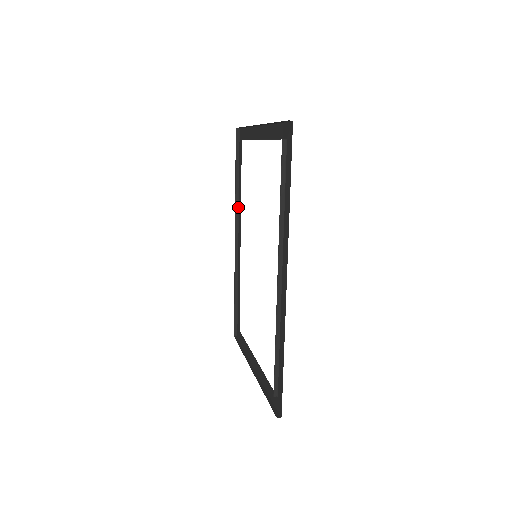
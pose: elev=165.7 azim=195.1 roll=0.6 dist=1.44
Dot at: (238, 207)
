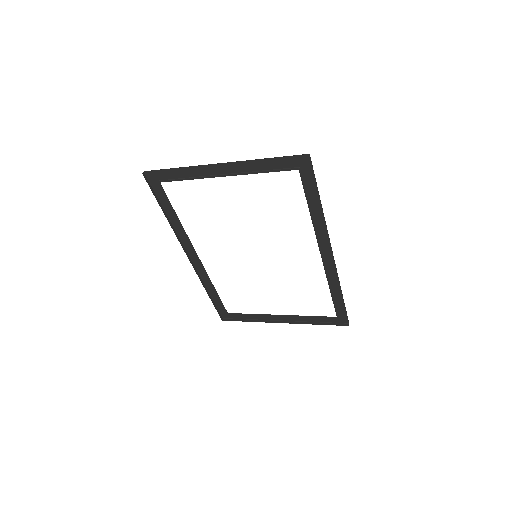
Dot at: (177, 234)
